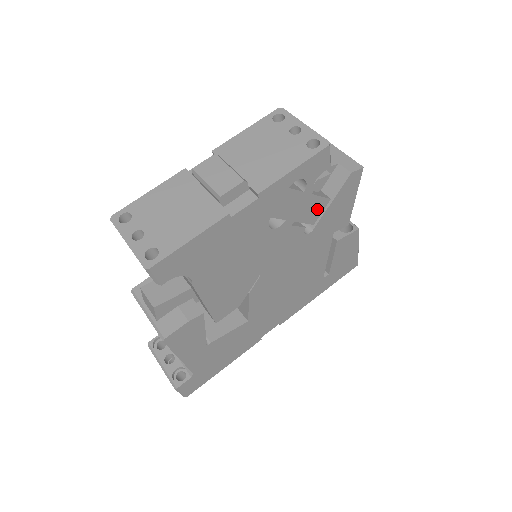
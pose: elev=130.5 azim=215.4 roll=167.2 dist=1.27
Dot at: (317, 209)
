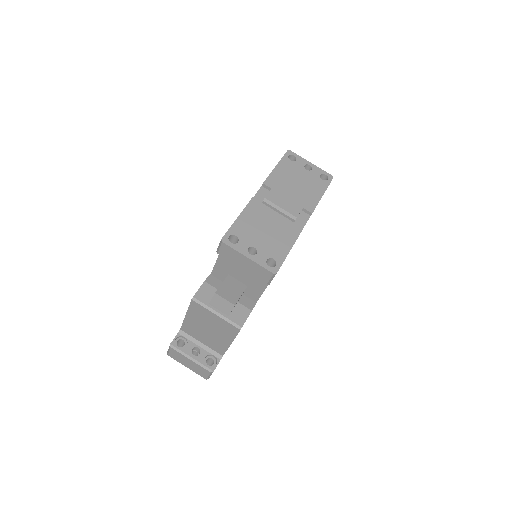
Dot at: occluded
